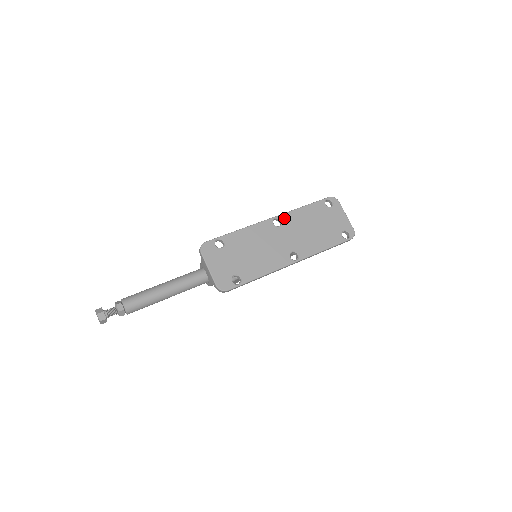
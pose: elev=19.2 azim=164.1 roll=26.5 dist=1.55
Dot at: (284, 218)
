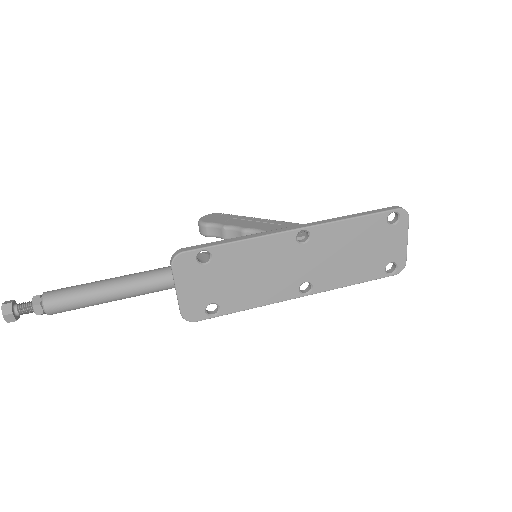
Dot at: (316, 232)
